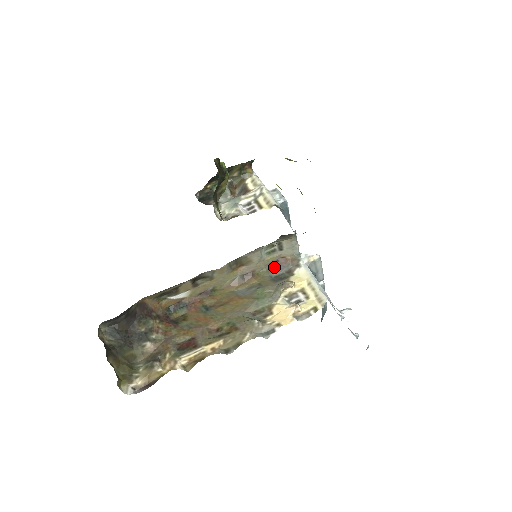
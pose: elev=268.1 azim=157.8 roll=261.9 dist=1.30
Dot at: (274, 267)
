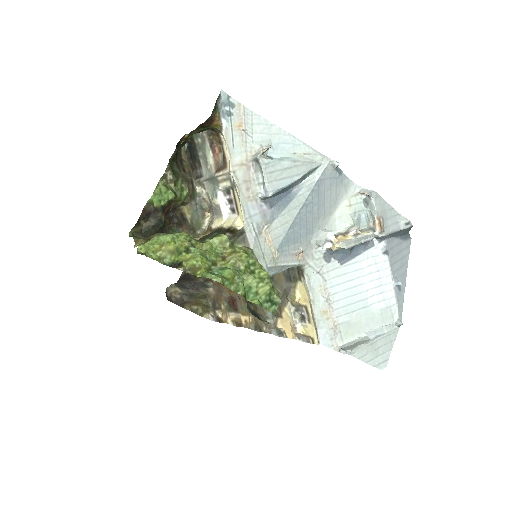
Dot at: occluded
